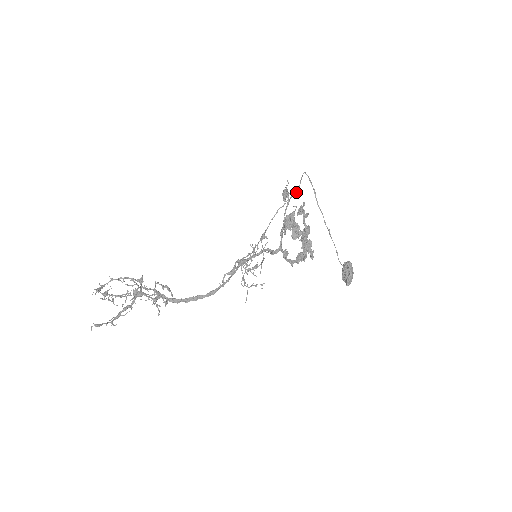
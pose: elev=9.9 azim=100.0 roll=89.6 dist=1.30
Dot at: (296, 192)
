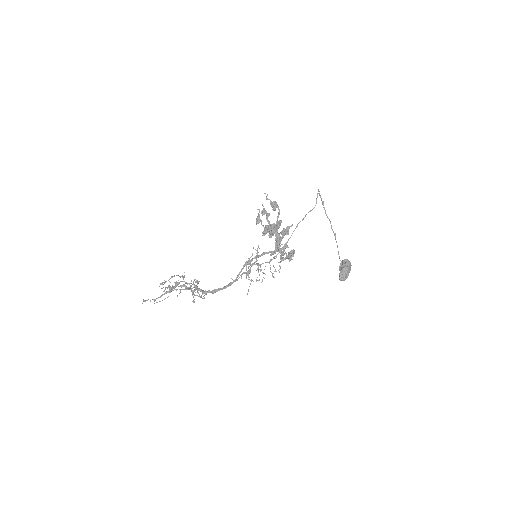
Dot at: (314, 207)
